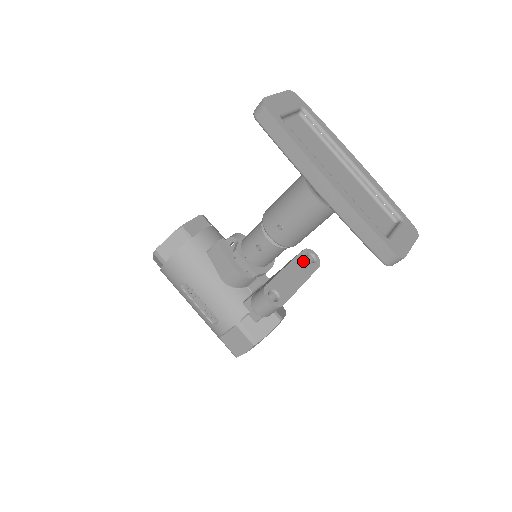
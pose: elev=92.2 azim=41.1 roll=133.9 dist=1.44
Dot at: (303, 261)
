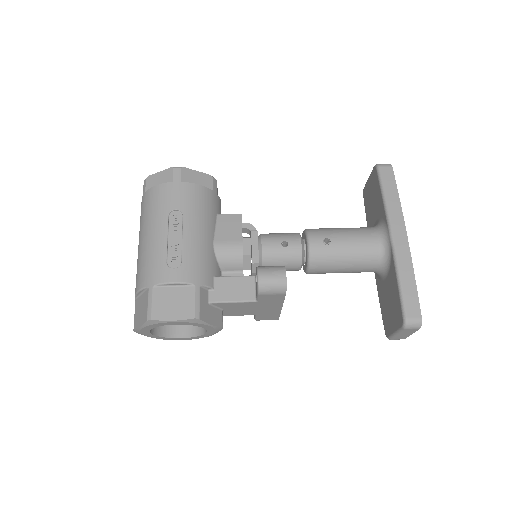
Dot at: occluded
